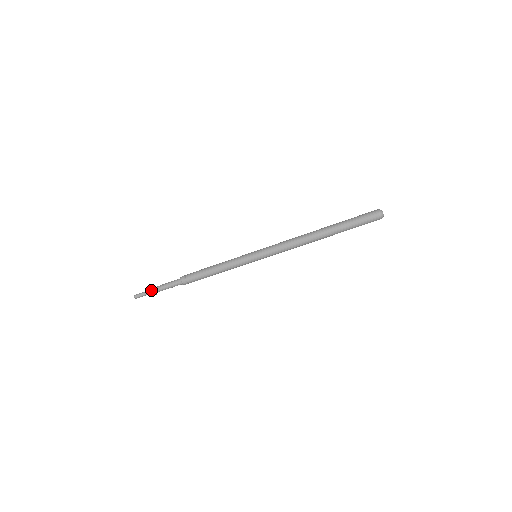
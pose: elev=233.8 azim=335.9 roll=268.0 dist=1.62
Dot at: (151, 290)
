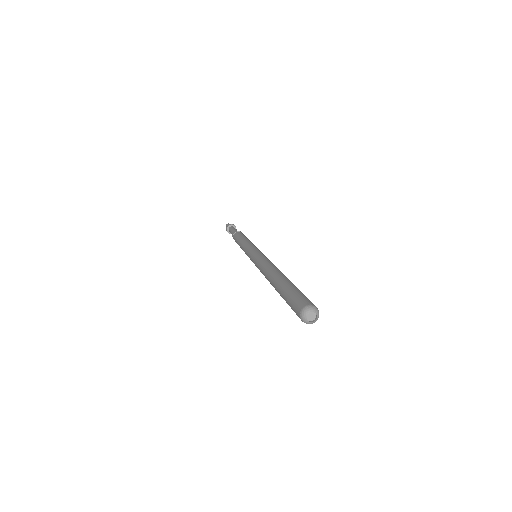
Dot at: occluded
